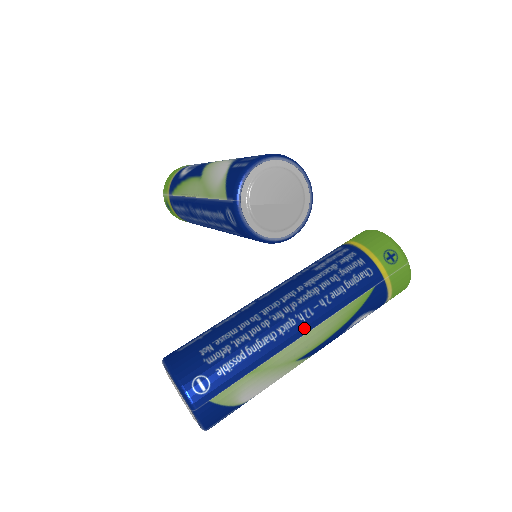
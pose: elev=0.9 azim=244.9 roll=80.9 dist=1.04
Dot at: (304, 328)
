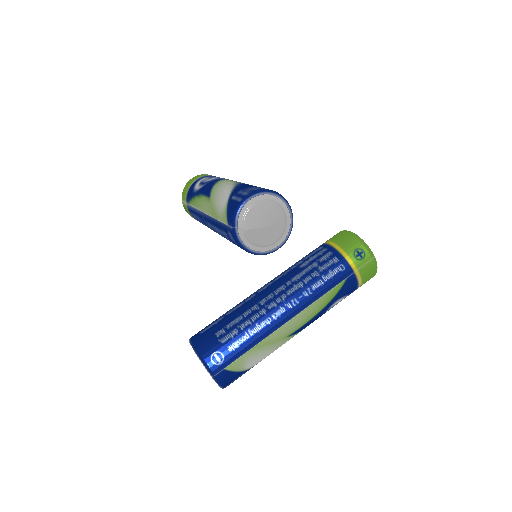
Dot at: (292, 313)
